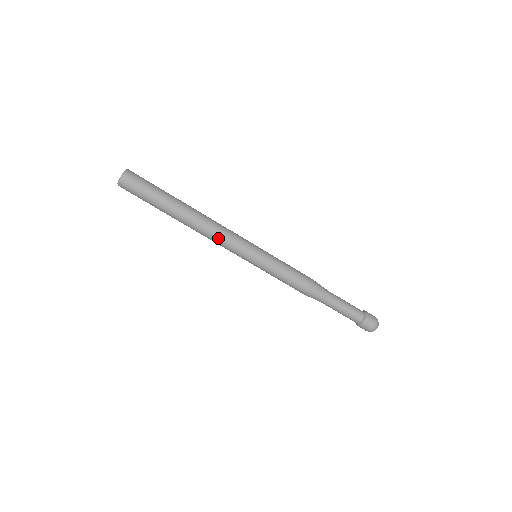
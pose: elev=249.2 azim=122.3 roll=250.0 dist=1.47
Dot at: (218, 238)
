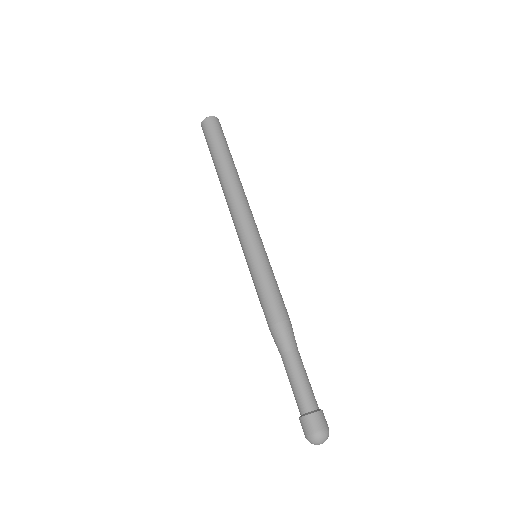
Dot at: (248, 208)
